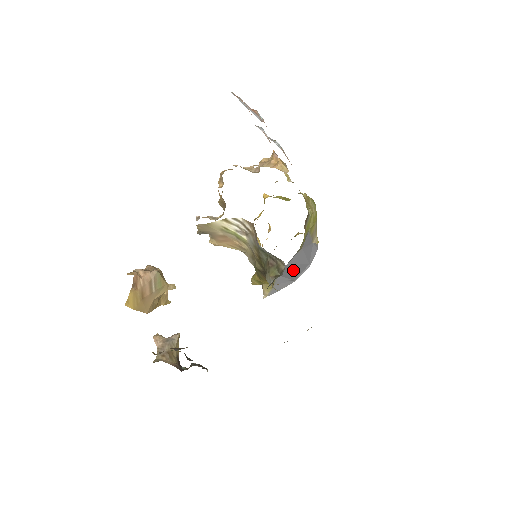
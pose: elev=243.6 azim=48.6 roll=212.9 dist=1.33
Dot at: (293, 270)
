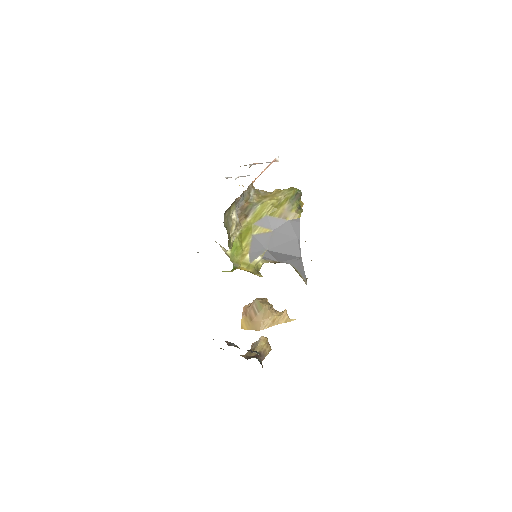
Dot at: (283, 250)
